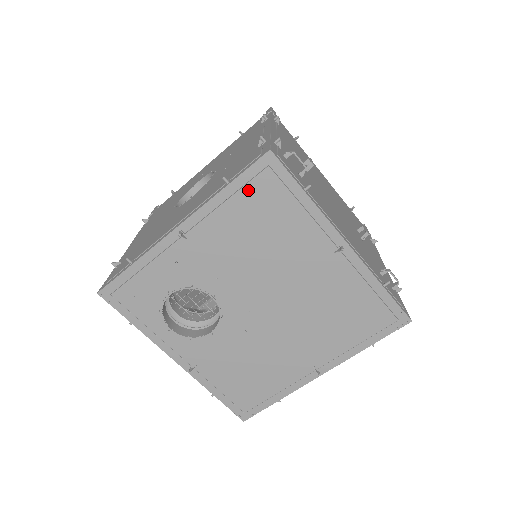
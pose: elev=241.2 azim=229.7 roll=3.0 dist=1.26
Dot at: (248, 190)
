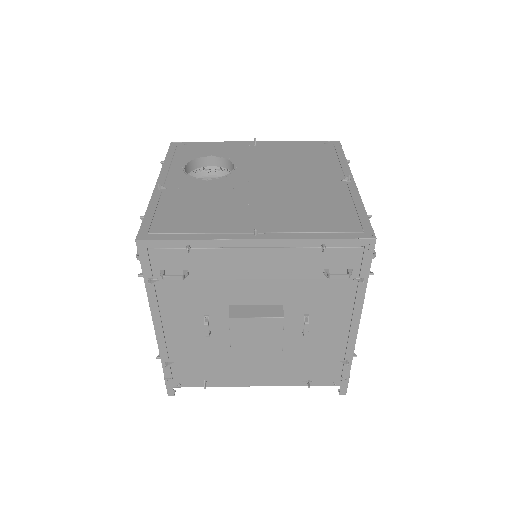
Dot at: (313, 145)
